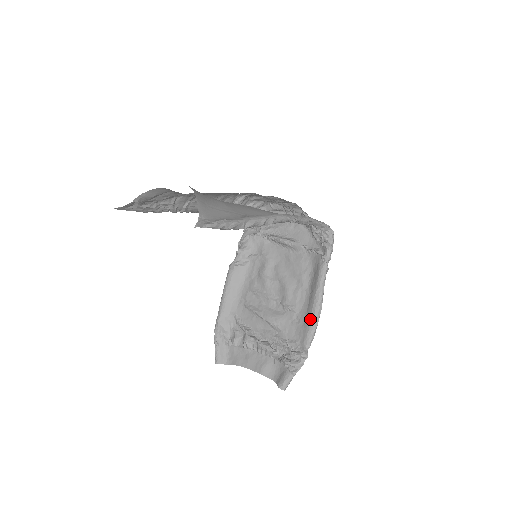
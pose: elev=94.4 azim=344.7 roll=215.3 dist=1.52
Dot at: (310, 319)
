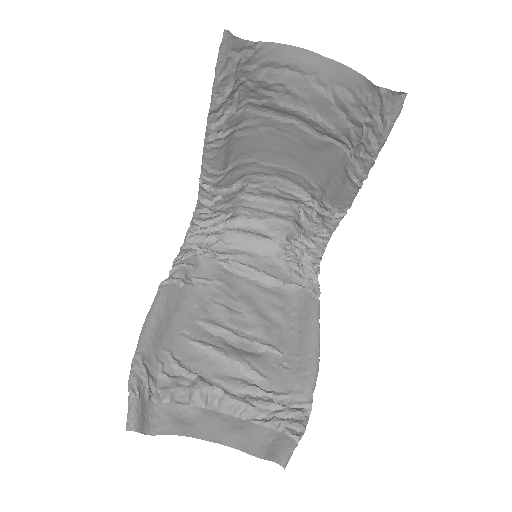
Dot at: (310, 361)
